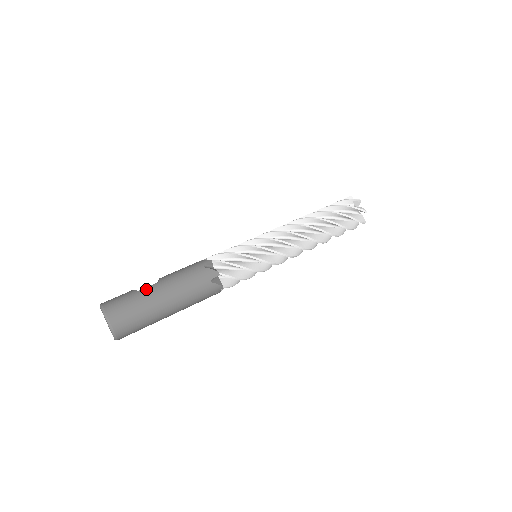
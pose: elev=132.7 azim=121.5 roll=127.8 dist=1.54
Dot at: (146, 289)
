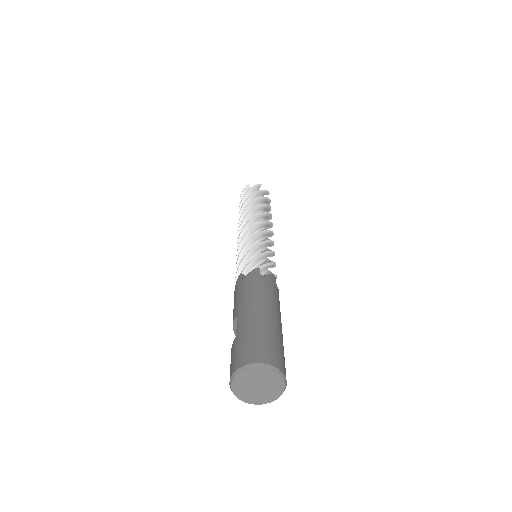
Dot at: (238, 327)
